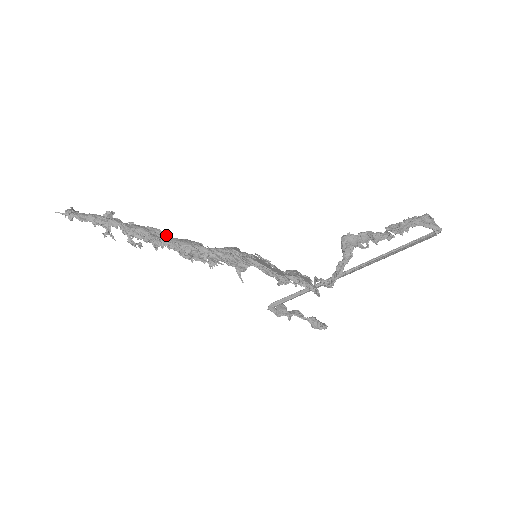
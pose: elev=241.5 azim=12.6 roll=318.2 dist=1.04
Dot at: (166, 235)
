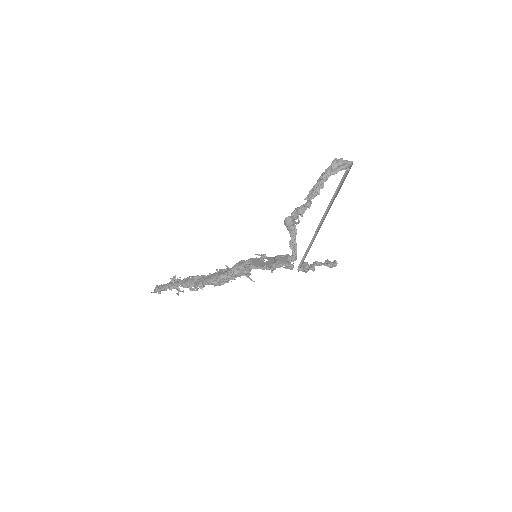
Dot at: (202, 278)
